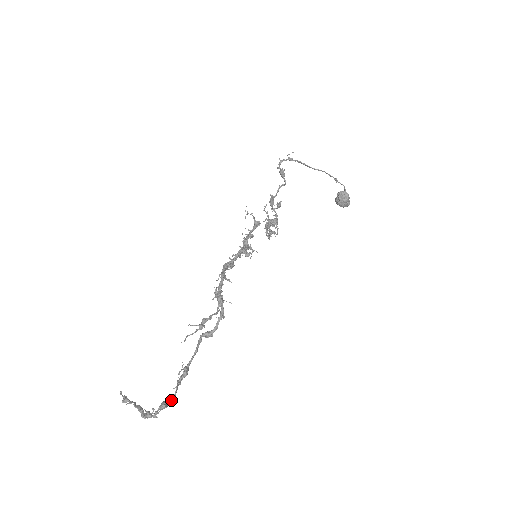
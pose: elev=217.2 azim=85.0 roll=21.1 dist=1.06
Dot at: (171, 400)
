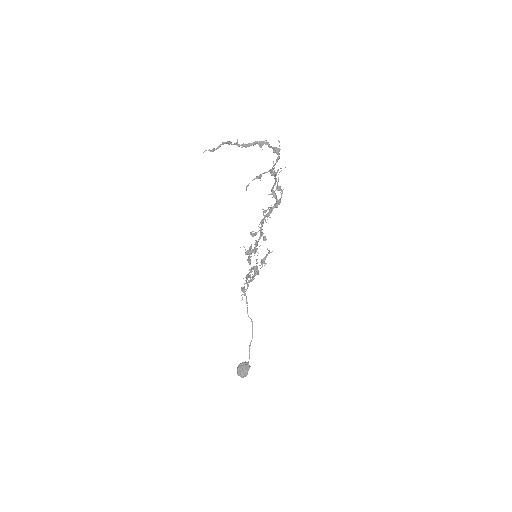
Dot at: (279, 156)
